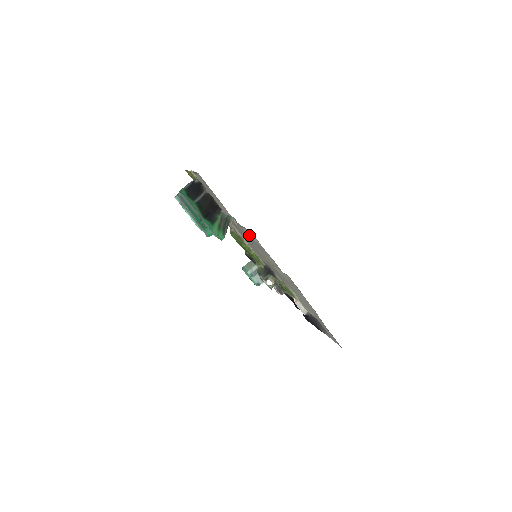
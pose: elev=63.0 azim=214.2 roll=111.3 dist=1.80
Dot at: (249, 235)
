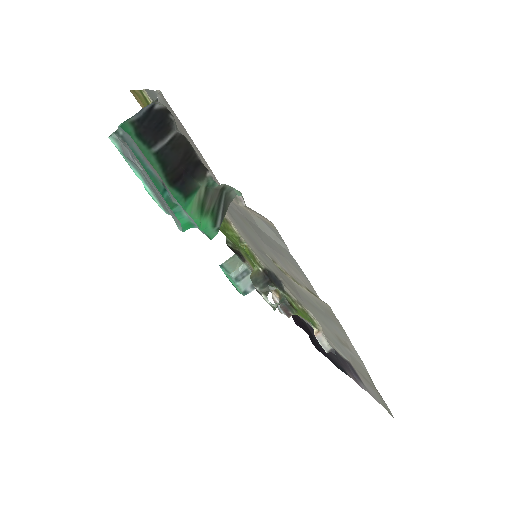
Dot at: (258, 224)
